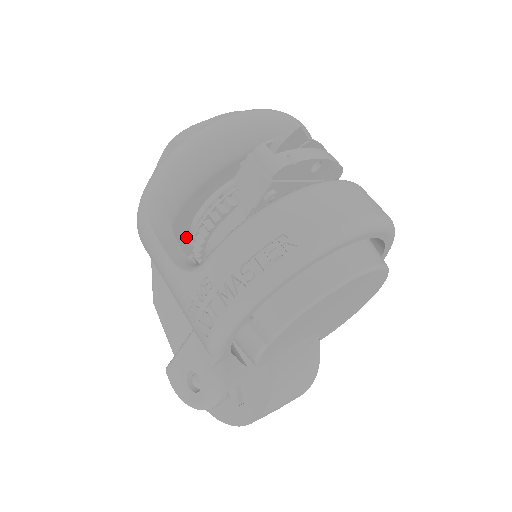
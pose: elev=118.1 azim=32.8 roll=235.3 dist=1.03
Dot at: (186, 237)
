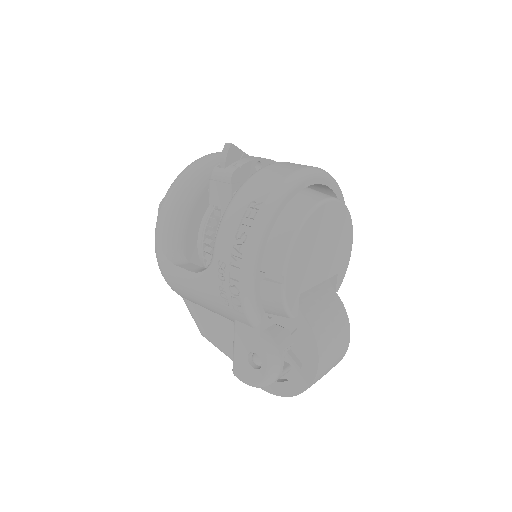
Dot at: (200, 266)
